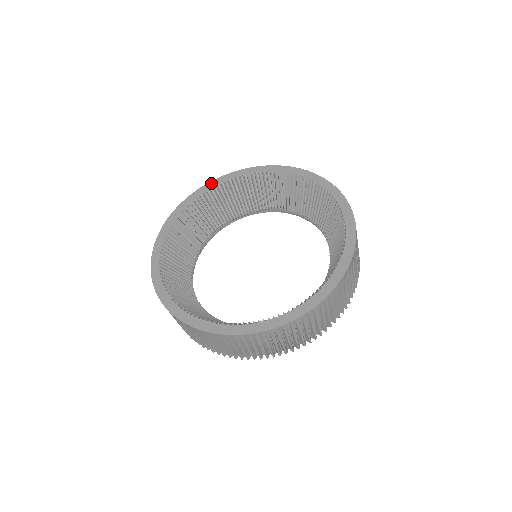
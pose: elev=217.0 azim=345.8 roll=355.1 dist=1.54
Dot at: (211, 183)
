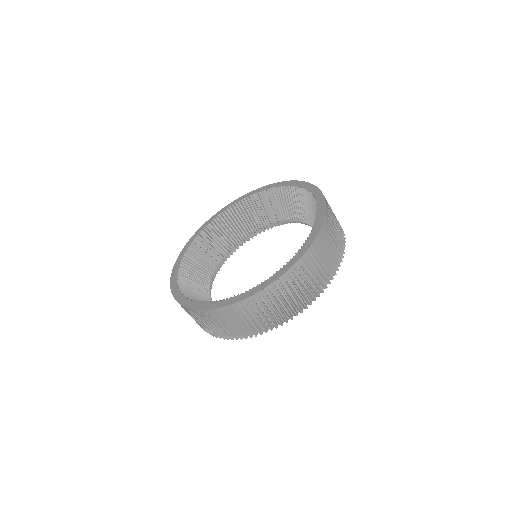
Dot at: (265, 187)
